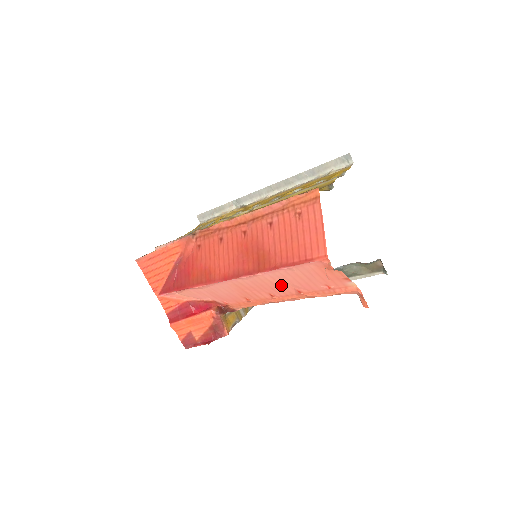
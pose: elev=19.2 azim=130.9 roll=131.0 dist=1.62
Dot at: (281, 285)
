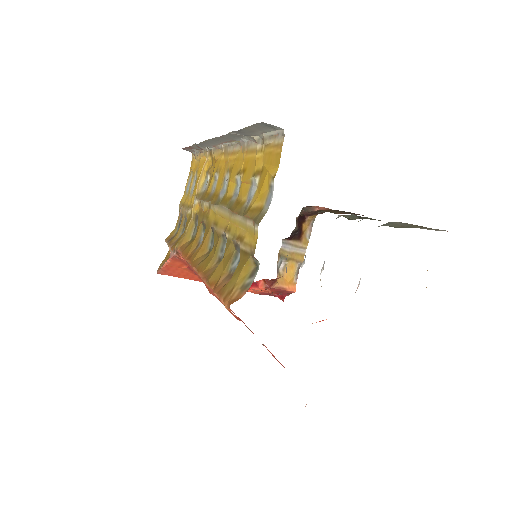
Dot at: occluded
